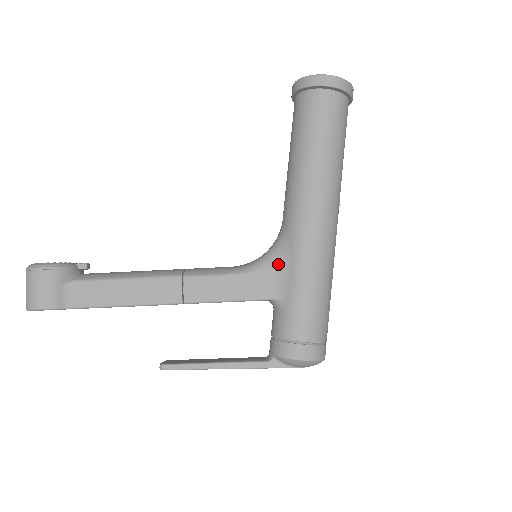
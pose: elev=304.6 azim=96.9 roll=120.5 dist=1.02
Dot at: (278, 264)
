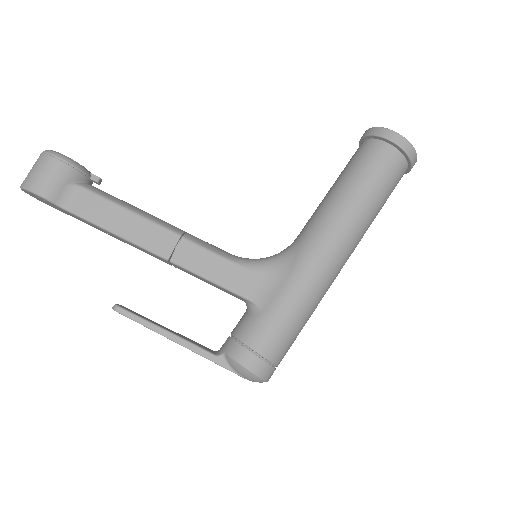
Dot at: (273, 272)
